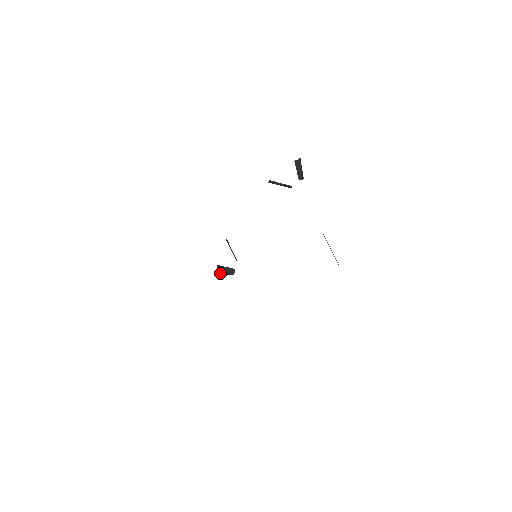
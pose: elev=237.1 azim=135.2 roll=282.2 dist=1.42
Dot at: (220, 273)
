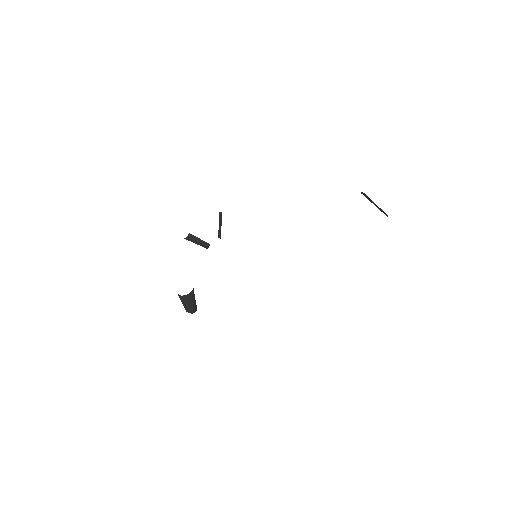
Dot at: (191, 298)
